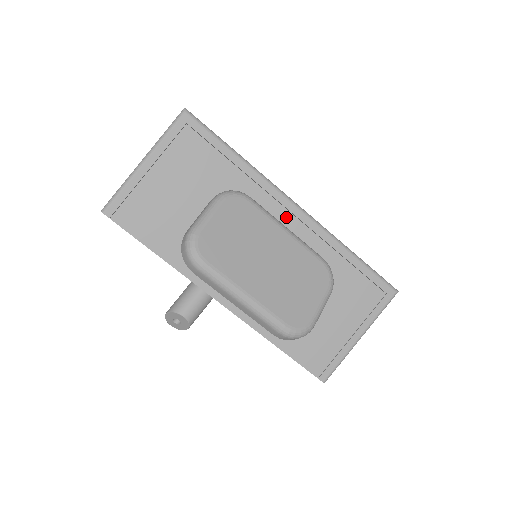
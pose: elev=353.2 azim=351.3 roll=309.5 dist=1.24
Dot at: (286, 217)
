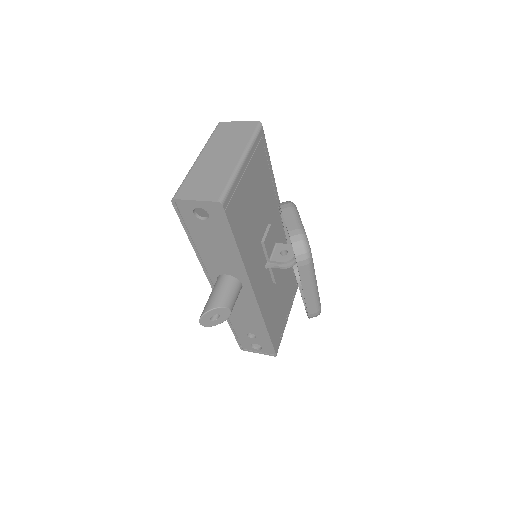
Dot at: (281, 226)
